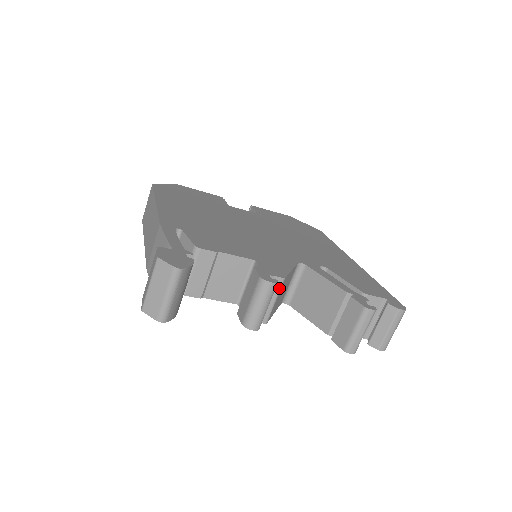
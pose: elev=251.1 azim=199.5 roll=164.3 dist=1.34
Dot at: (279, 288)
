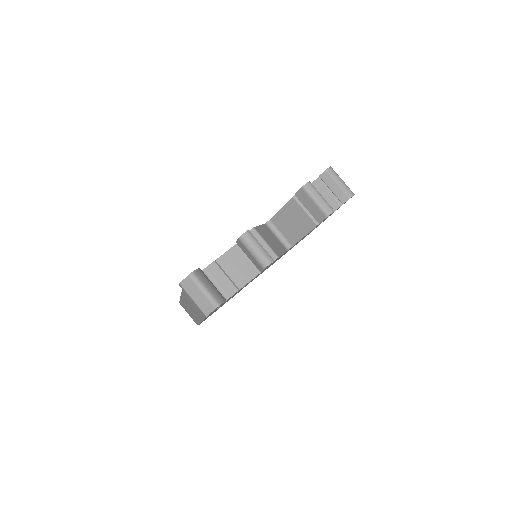
Dot at: (258, 235)
